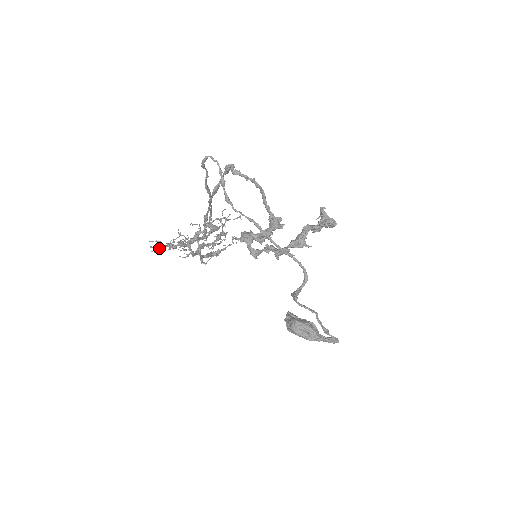
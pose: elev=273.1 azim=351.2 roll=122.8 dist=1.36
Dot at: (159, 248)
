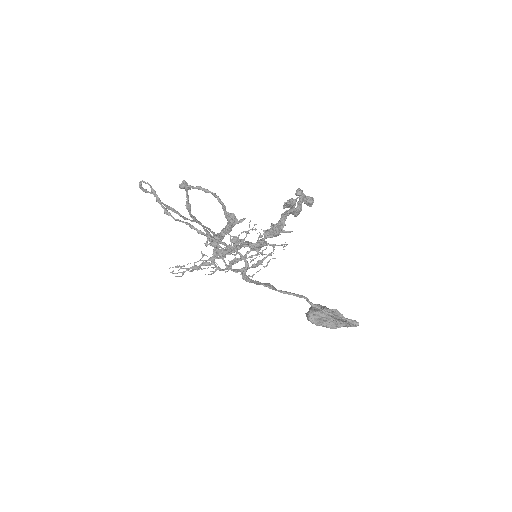
Dot at: (181, 272)
